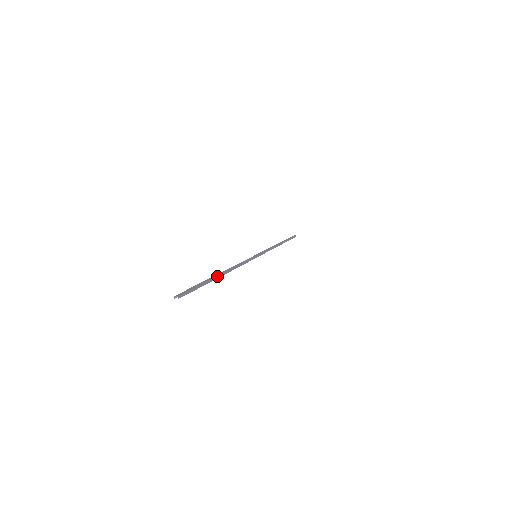
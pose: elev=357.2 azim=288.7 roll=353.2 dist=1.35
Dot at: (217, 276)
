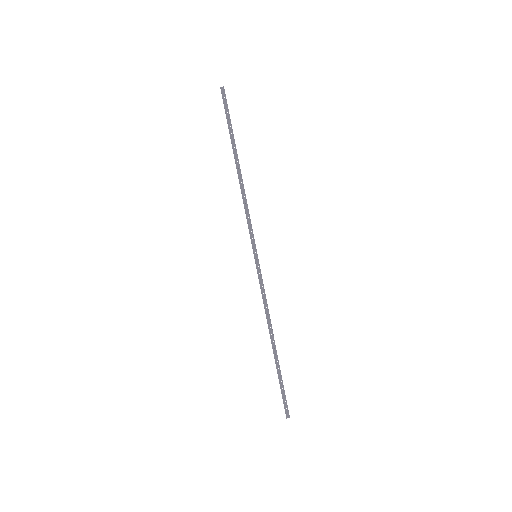
Dot at: (237, 154)
